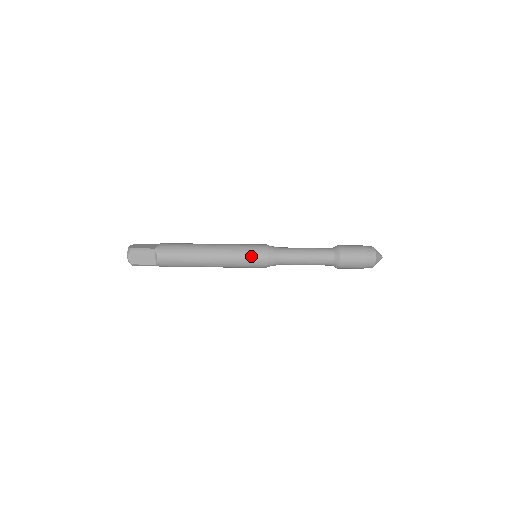
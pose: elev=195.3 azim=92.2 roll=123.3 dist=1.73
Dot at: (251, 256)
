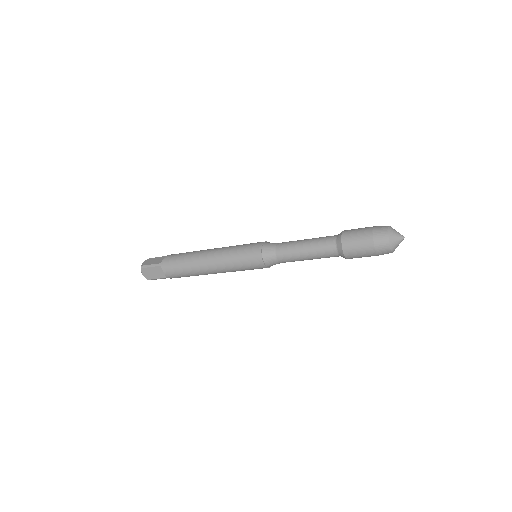
Dot at: (245, 260)
